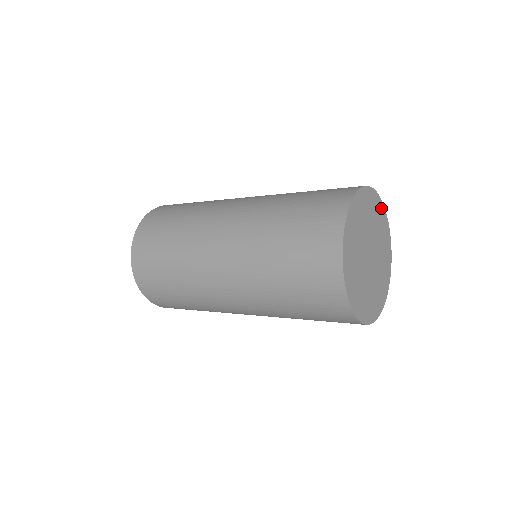
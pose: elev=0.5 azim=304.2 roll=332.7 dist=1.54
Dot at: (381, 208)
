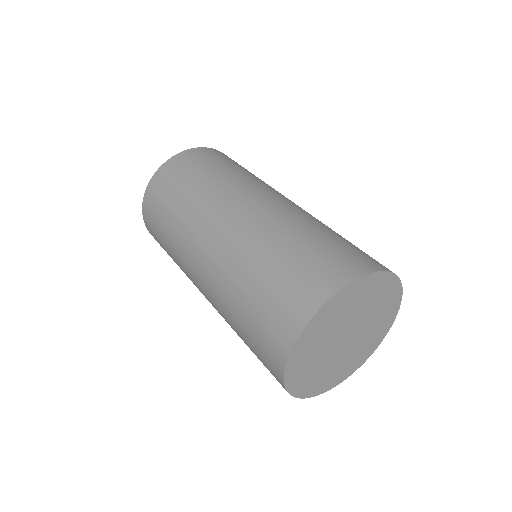
Dot at: (359, 284)
